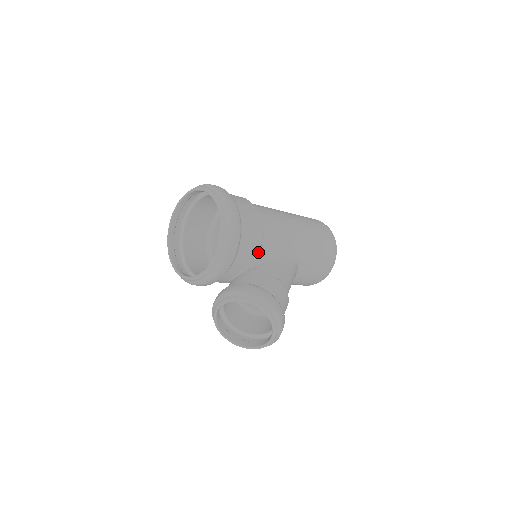
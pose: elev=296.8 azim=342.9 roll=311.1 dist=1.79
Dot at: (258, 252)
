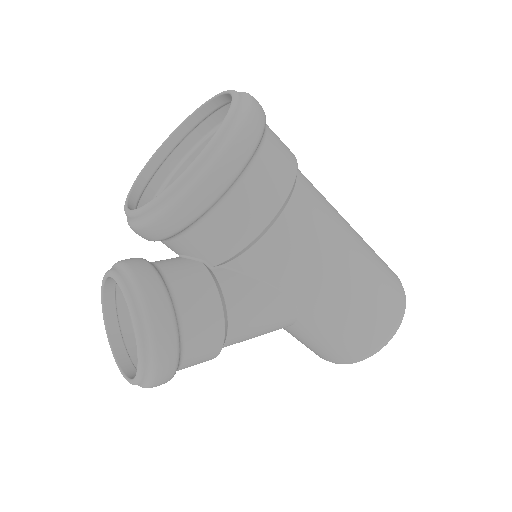
Dot at: (233, 252)
